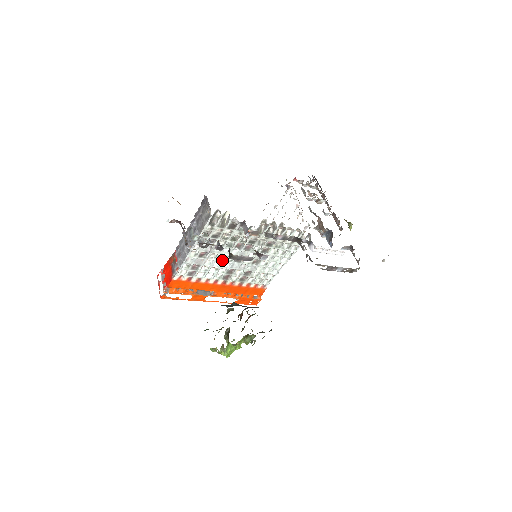
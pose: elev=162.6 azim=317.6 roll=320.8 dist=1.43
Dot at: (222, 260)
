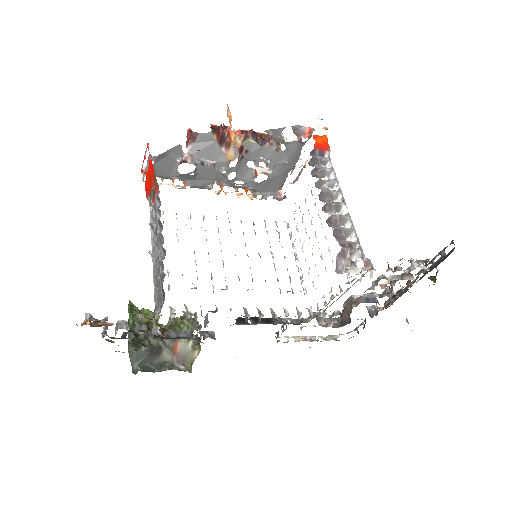
Dot at: occluded
